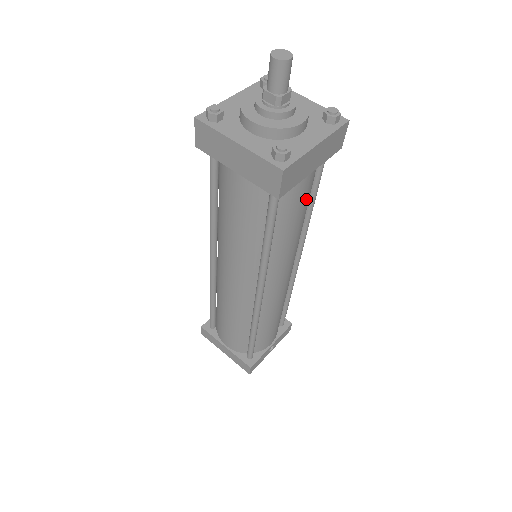
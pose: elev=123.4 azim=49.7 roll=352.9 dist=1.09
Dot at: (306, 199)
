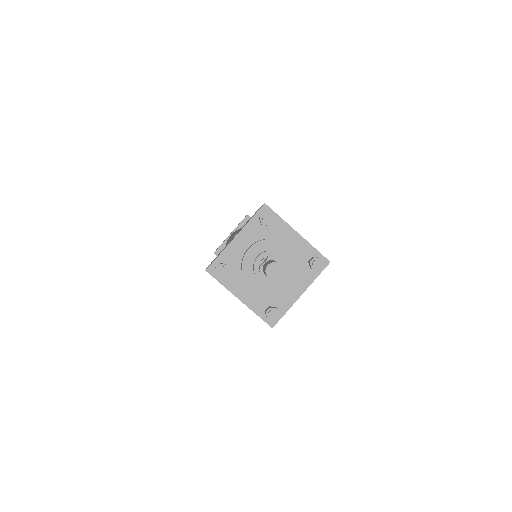
Dot at: occluded
